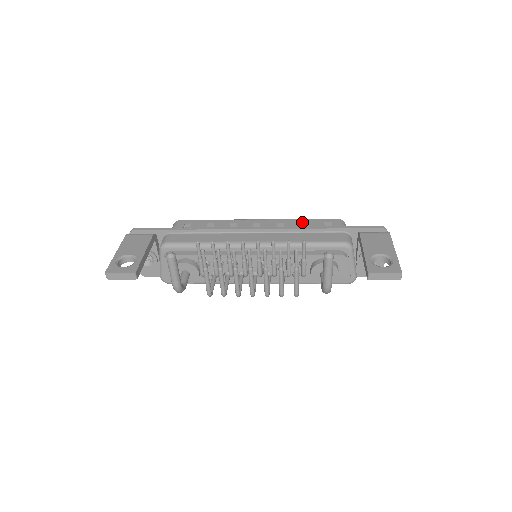
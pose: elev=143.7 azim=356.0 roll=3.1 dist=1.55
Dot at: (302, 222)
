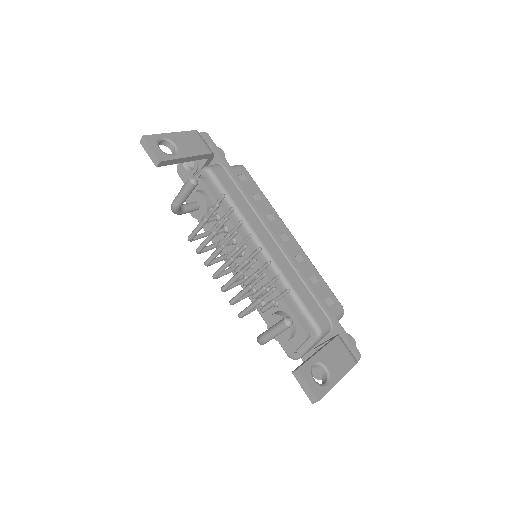
Dot at: (316, 276)
